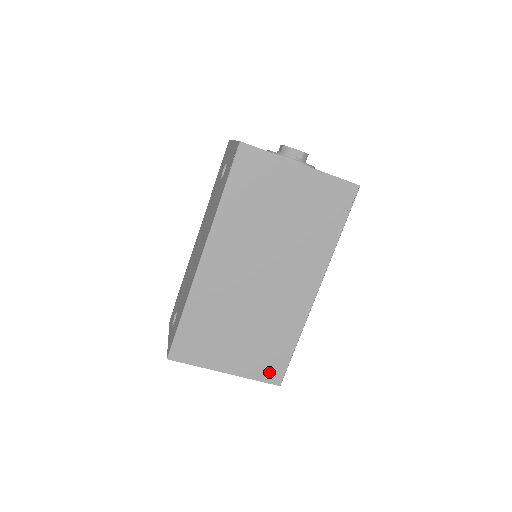
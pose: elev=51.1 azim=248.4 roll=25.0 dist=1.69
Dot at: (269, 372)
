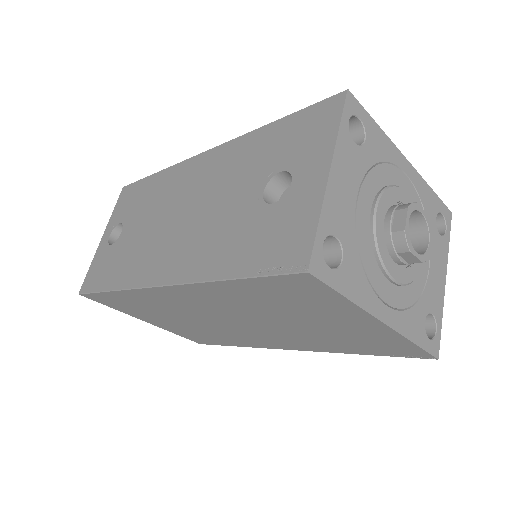
Dot at: (194, 338)
